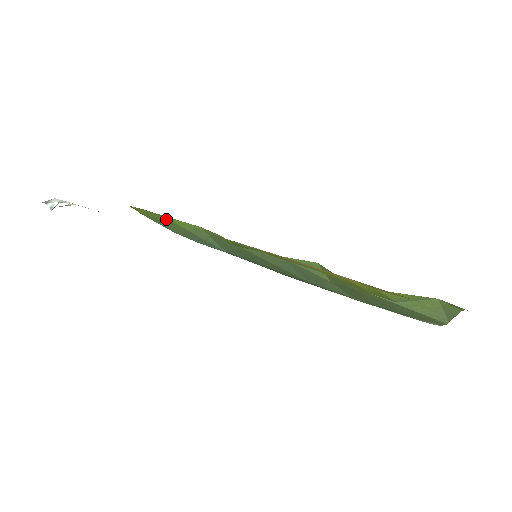
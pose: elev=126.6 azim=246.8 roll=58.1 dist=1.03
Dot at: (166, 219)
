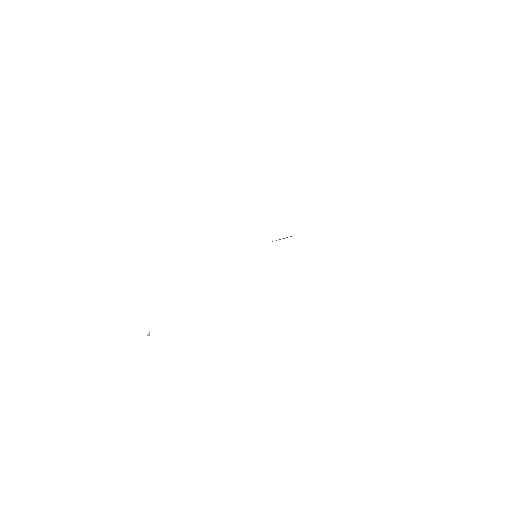
Dot at: occluded
